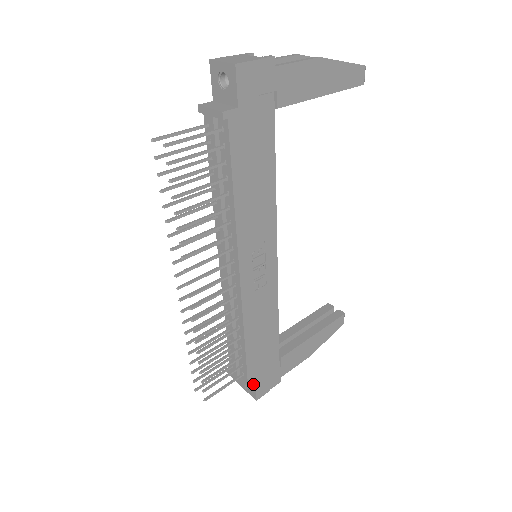
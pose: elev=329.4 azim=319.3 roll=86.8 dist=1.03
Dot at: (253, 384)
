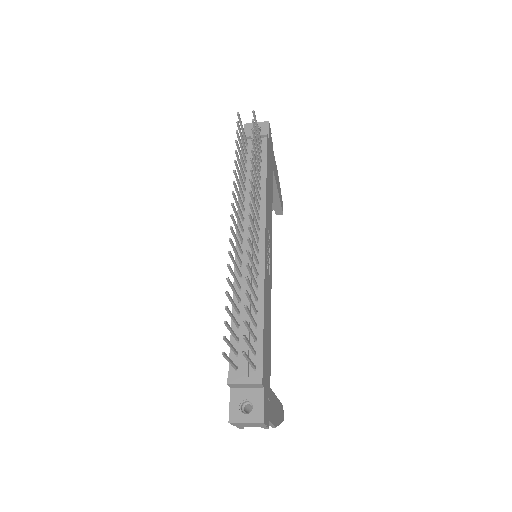
Dot at: (260, 394)
